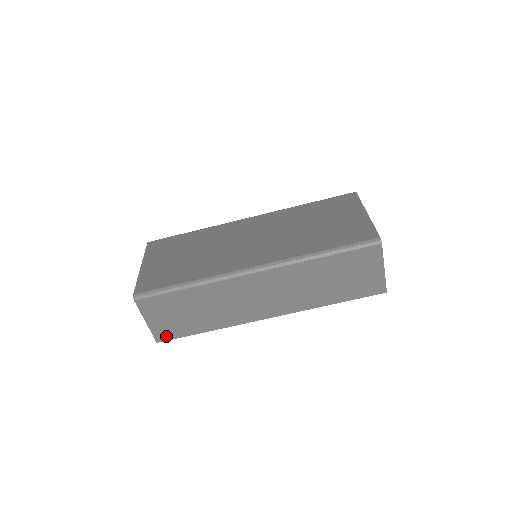
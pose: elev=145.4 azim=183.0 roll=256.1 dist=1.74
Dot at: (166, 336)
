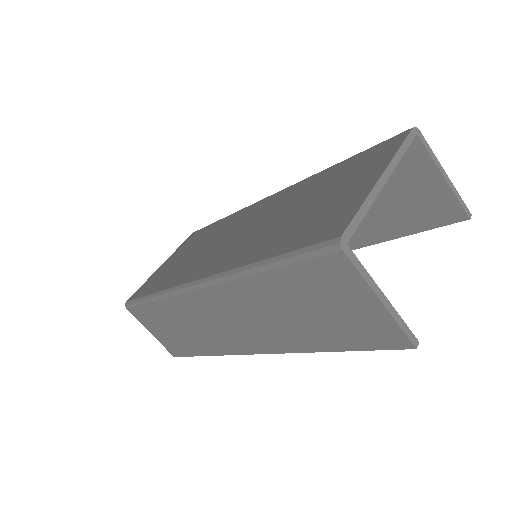
Dot at: (176, 352)
